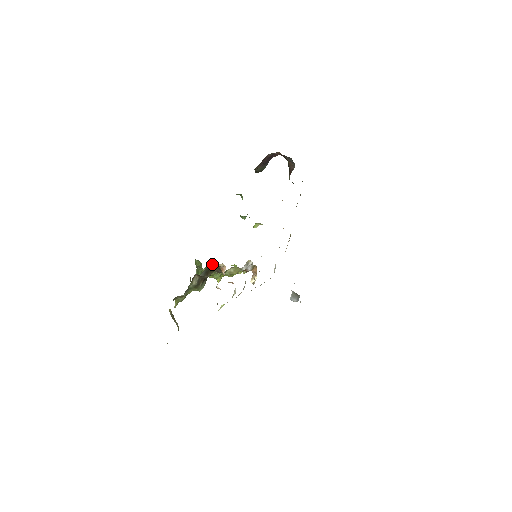
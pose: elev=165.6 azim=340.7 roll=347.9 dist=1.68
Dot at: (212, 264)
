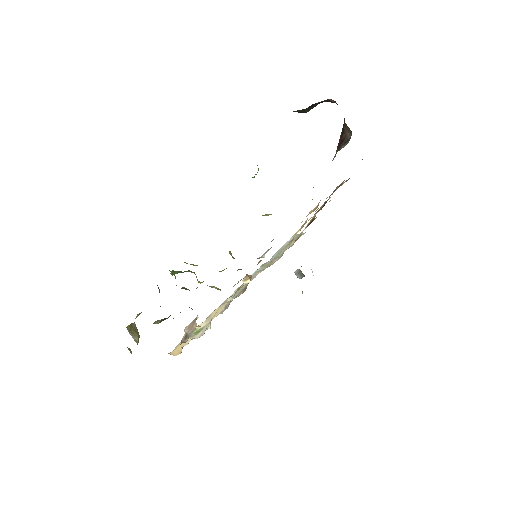
Dot at: occluded
